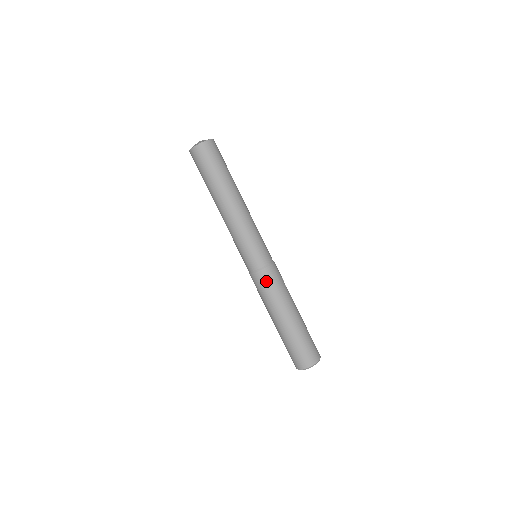
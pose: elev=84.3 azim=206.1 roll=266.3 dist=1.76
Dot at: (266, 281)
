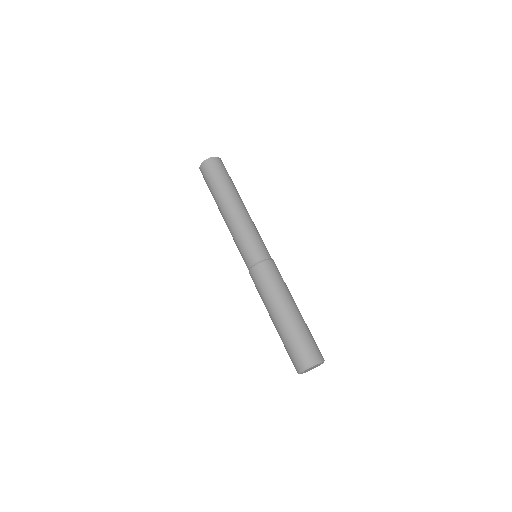
Dot at: (259, 277)
